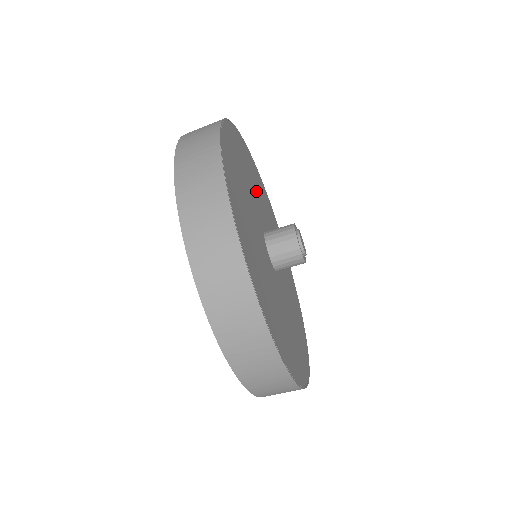
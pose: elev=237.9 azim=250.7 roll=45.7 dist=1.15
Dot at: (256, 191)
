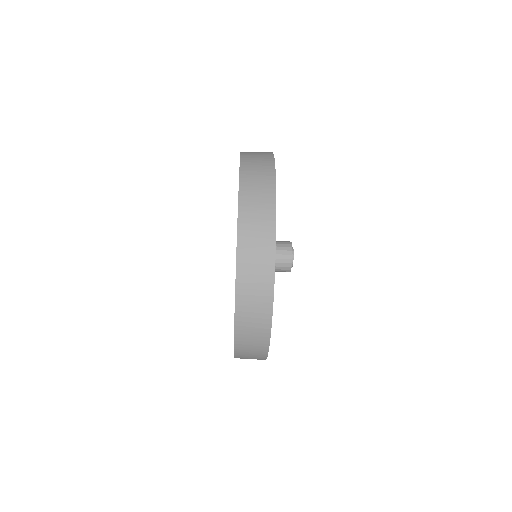
Dot at: occluded
